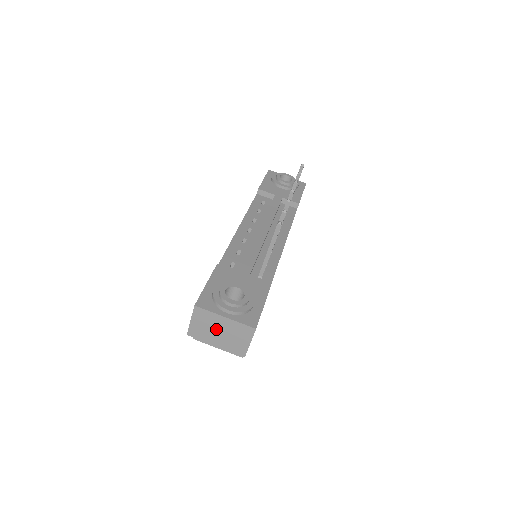
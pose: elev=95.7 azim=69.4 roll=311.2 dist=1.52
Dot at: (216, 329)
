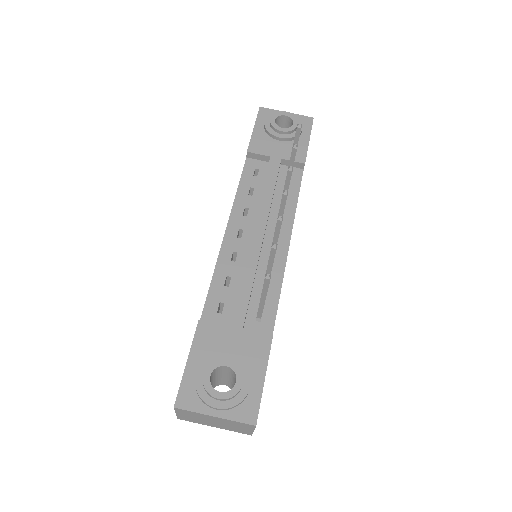
Dot at: (209, 420)
